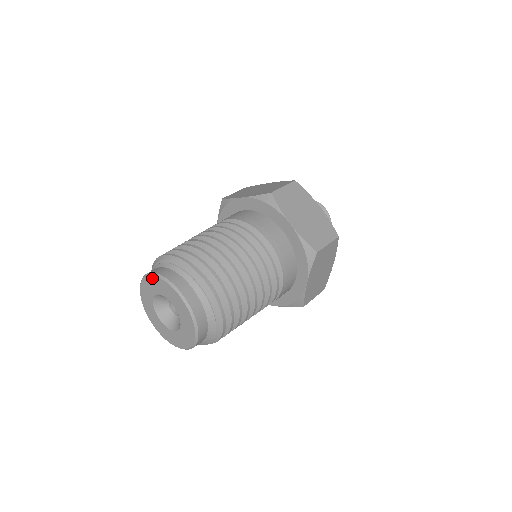
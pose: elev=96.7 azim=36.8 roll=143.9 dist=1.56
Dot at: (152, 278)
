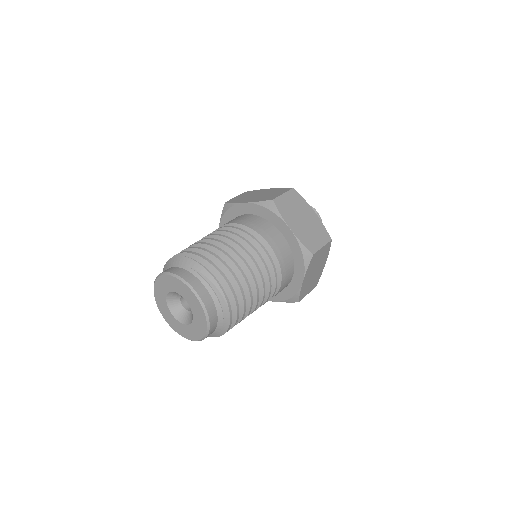
Dot at: (193, 295)
